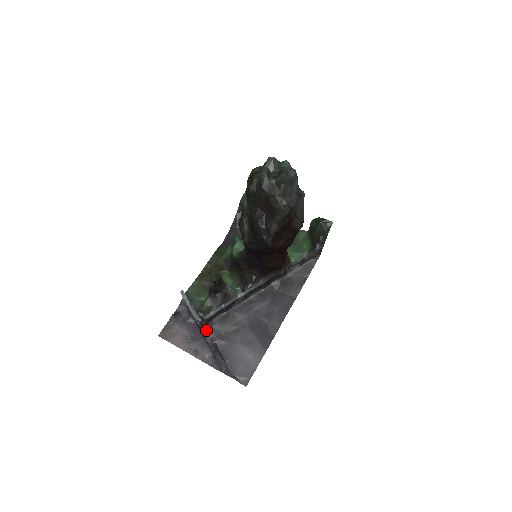
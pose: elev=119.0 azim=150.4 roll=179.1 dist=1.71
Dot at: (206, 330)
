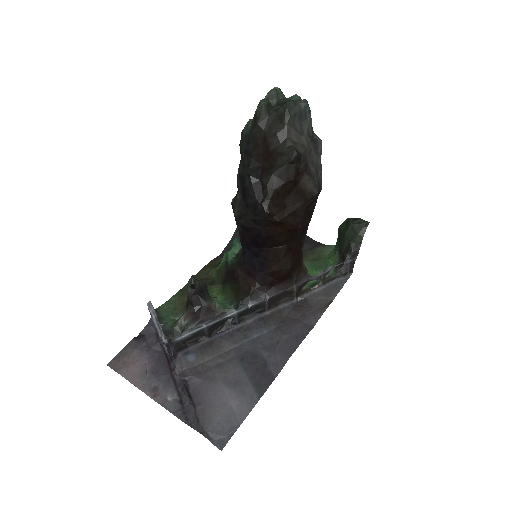
Dot at: (175, 360)
